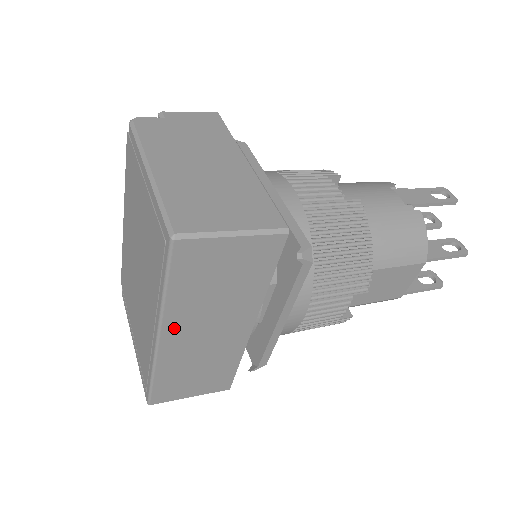
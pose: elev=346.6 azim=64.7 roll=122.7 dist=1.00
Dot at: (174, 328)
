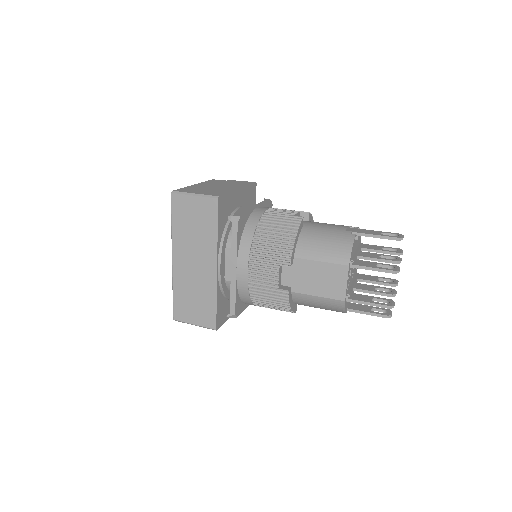
Dot at: (178, 253)
